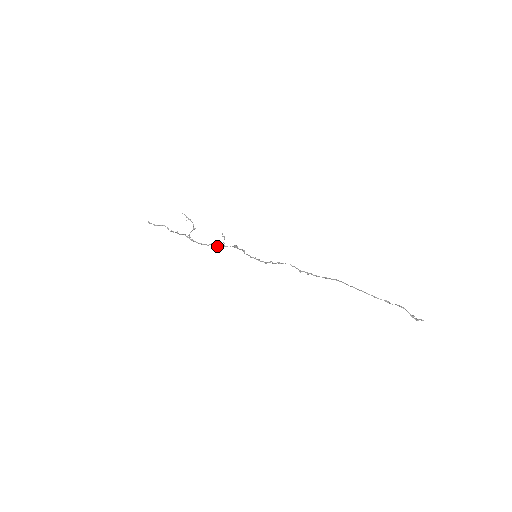
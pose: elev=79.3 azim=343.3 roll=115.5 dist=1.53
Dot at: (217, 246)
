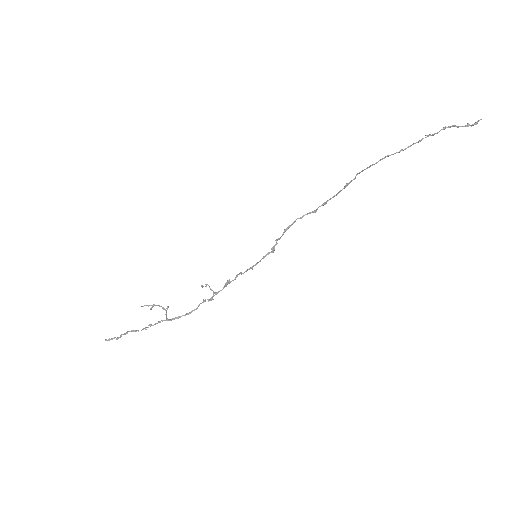
Dot at: occluded
